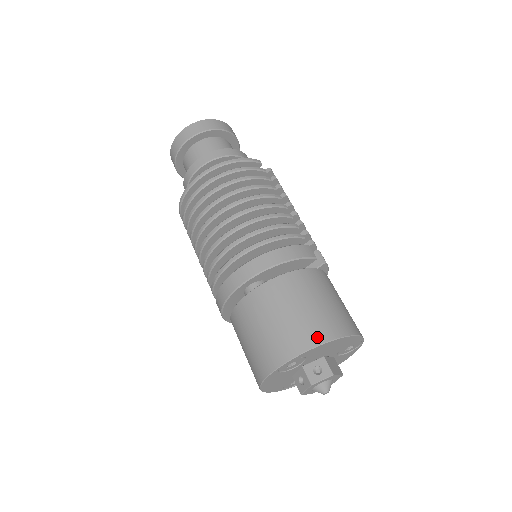
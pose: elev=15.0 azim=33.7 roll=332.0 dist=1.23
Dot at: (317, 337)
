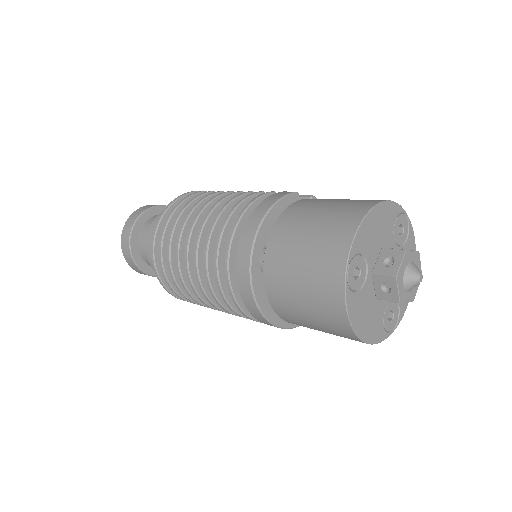
Dot at: (351, 223)
